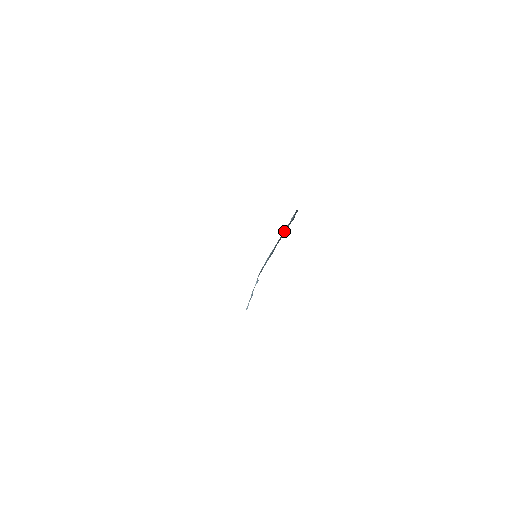
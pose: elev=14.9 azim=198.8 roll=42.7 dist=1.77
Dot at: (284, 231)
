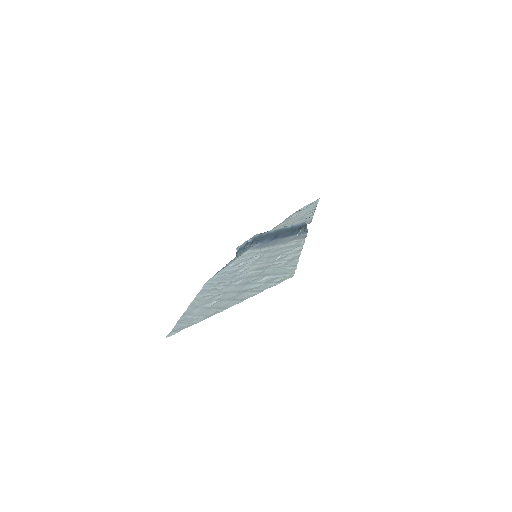
Dot at: (288, 227)
